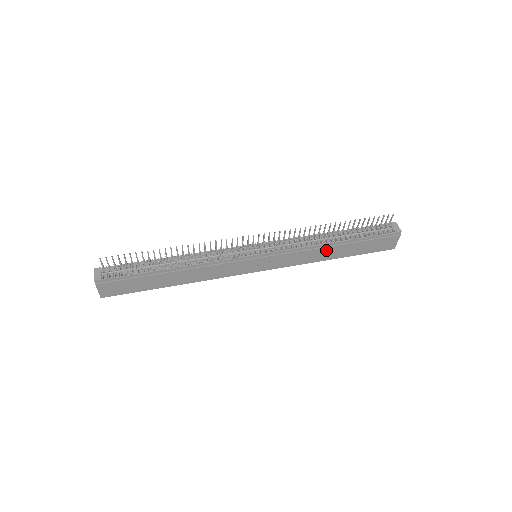
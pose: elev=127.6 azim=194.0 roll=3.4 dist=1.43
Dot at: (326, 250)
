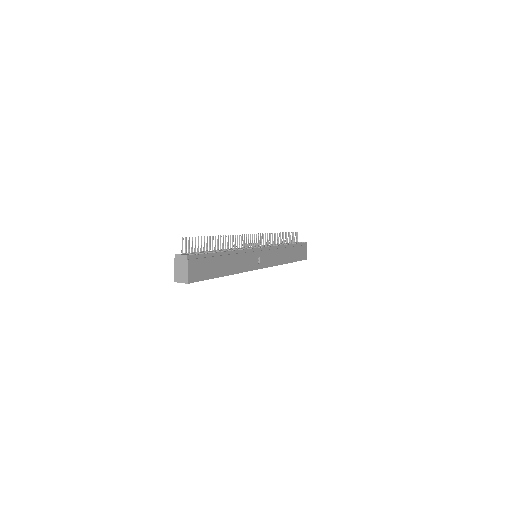
Dot at: (285, 251)
